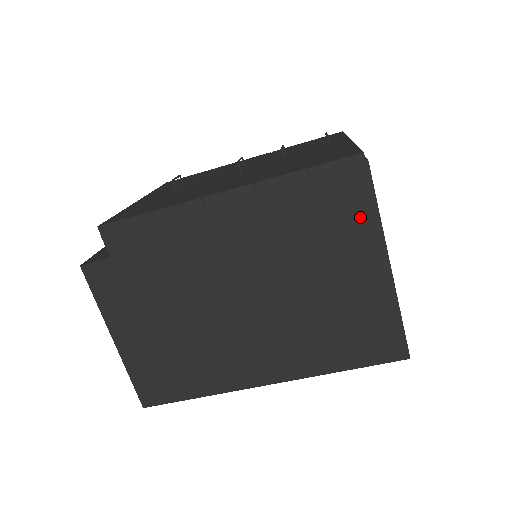
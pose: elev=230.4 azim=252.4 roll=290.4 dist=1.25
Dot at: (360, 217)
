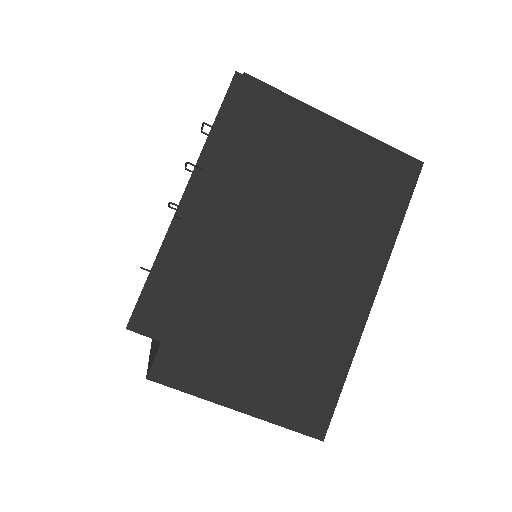
Dot at: (282, 111)
